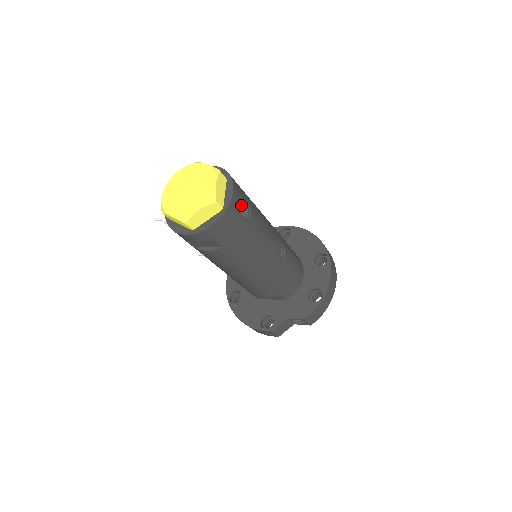
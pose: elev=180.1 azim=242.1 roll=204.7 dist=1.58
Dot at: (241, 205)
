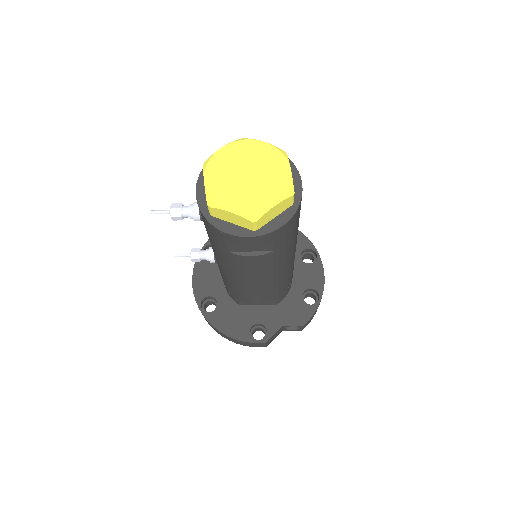
Dot at: occluded
